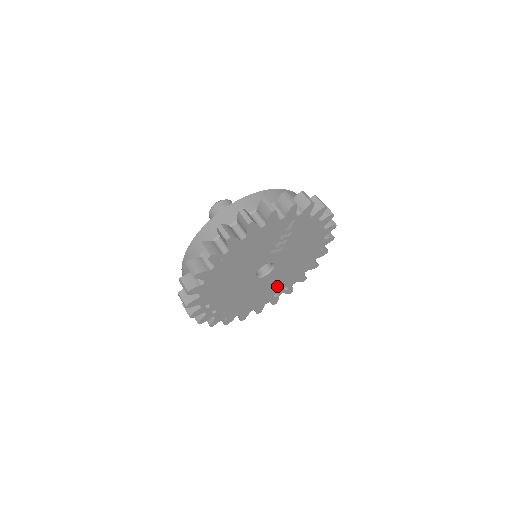
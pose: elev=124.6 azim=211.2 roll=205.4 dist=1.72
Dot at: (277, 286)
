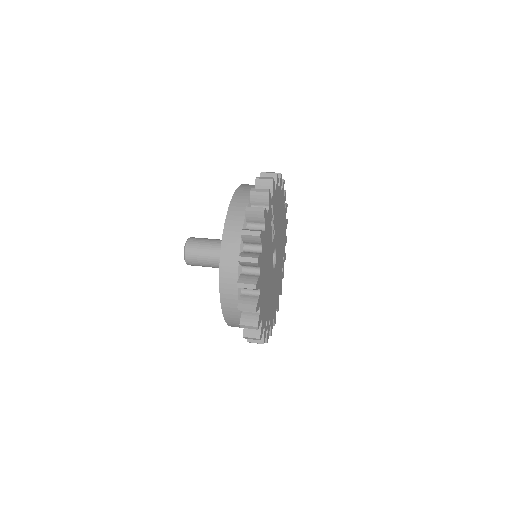
Dot at: (281, 262)
